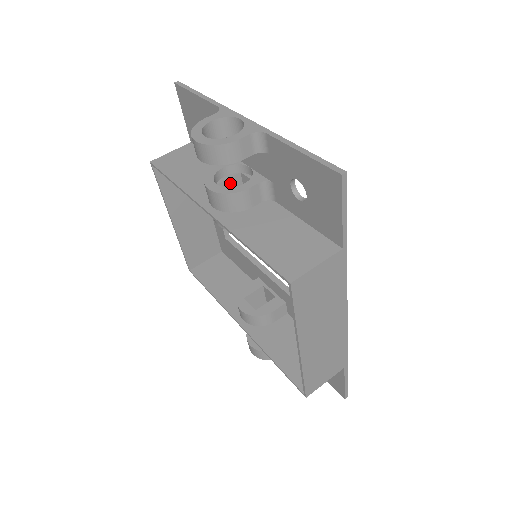
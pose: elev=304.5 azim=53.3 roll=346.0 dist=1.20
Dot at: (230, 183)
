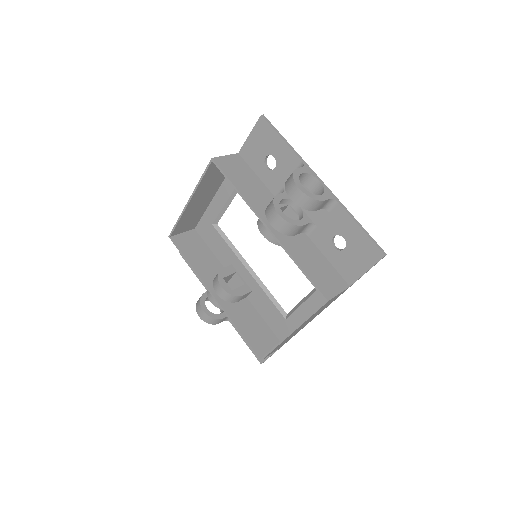
Dot at: occluded
